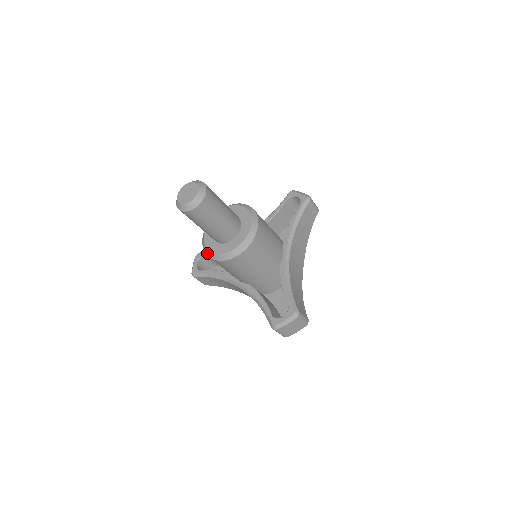
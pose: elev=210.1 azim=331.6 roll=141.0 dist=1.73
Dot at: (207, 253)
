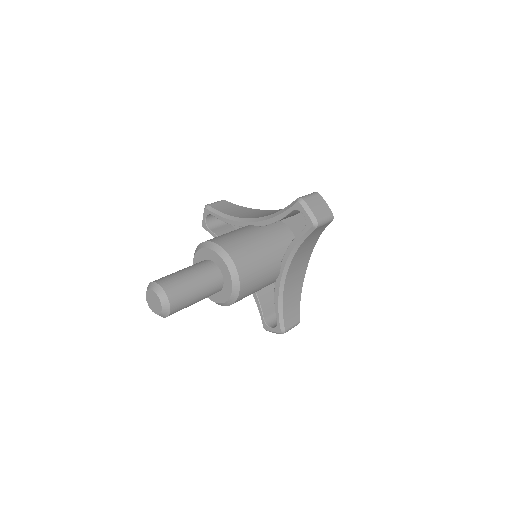
Dot at: occluded
